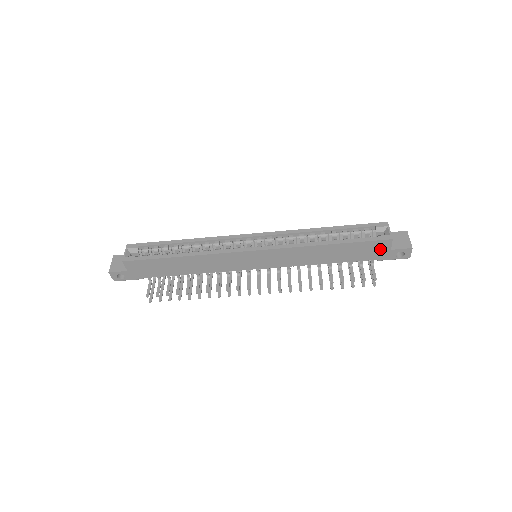
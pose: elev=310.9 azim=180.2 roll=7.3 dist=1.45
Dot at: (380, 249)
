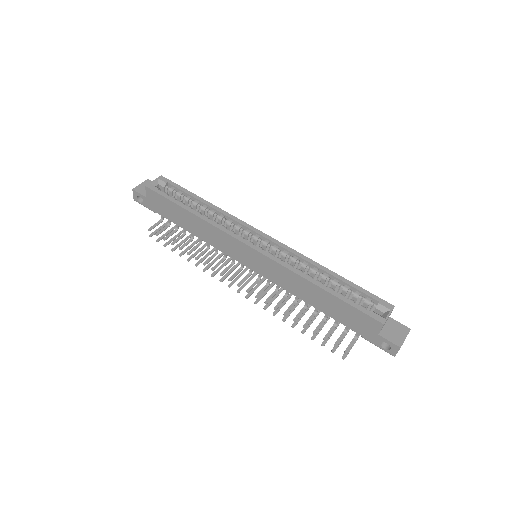
Dot at: (368, 326)
